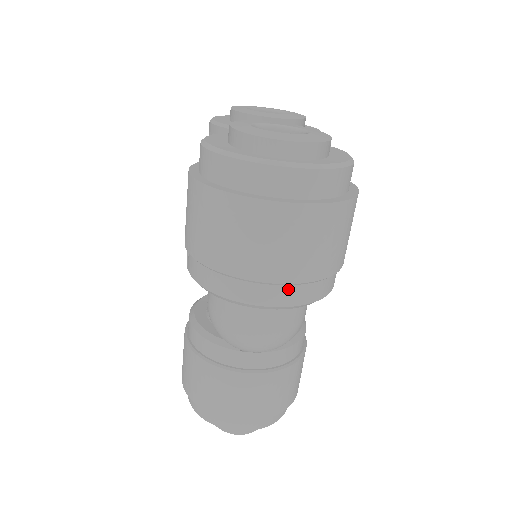
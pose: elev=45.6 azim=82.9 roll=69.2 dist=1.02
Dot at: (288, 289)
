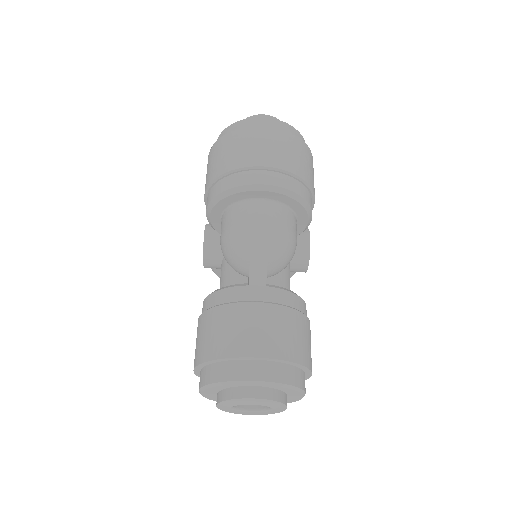
Dot at: (276, 175)
